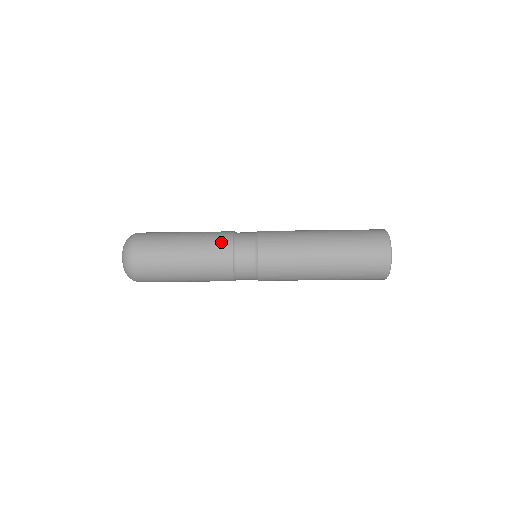
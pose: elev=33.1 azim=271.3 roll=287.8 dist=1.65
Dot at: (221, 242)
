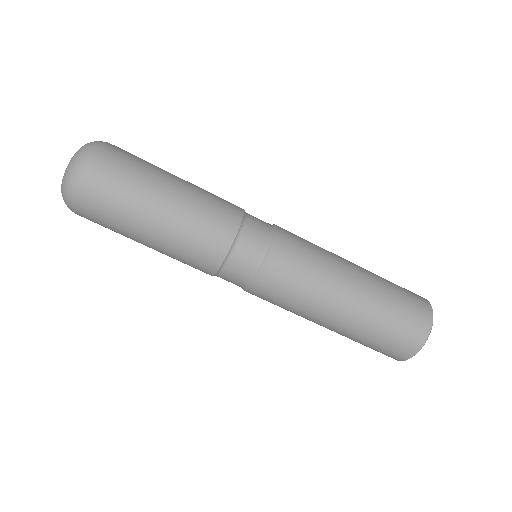
Dot at: occluded
